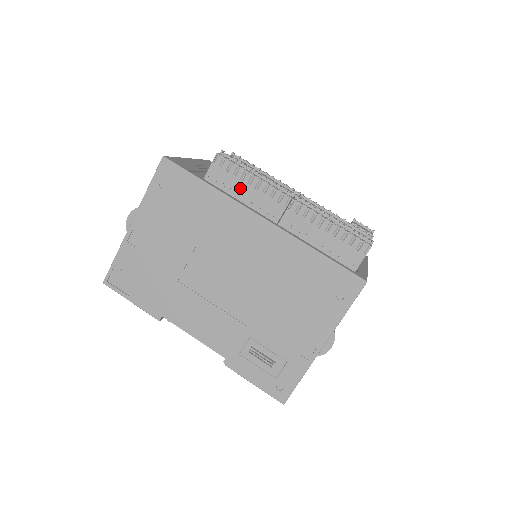
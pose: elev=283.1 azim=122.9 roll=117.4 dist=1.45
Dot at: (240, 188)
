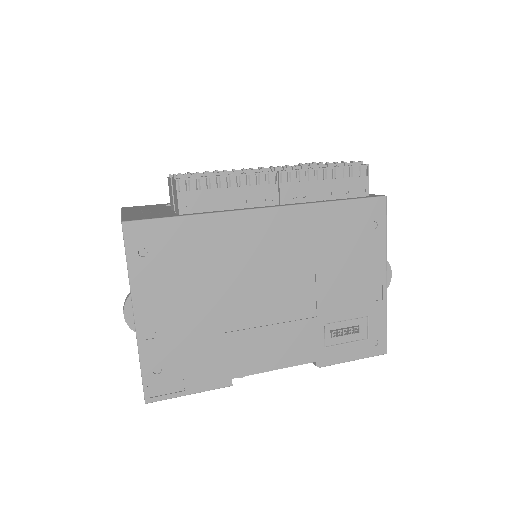
Dot at: (223, 197)
